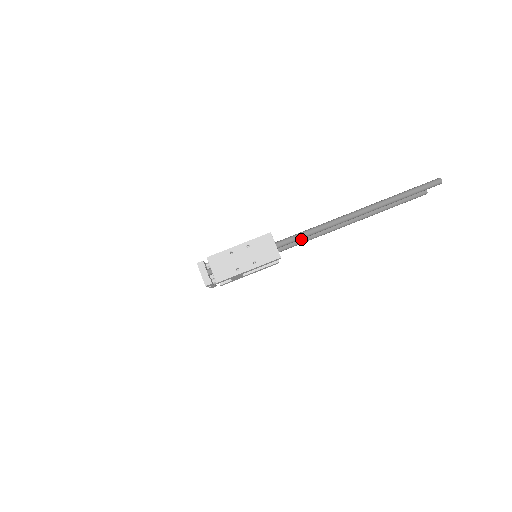
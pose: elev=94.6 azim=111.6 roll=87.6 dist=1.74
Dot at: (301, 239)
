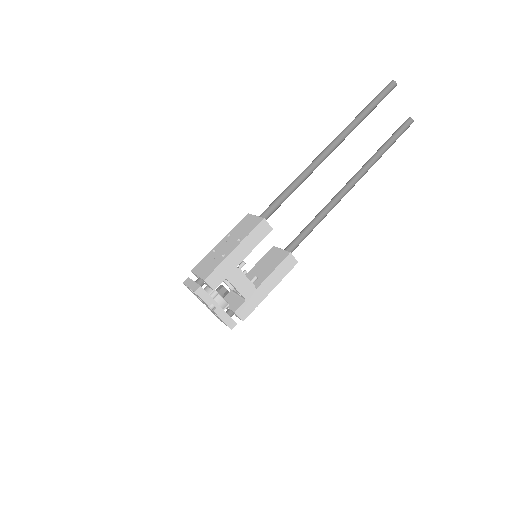
Dot at: (306, 226)
